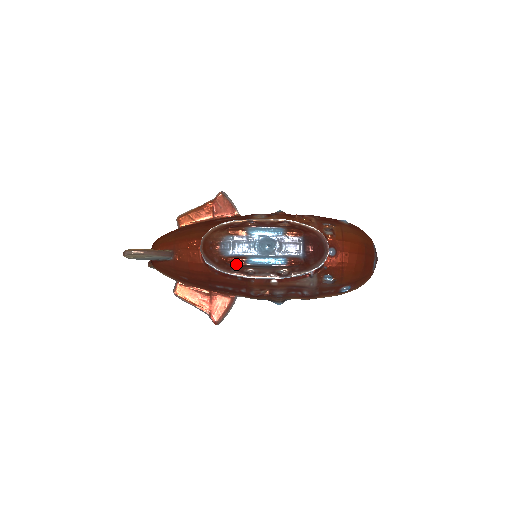
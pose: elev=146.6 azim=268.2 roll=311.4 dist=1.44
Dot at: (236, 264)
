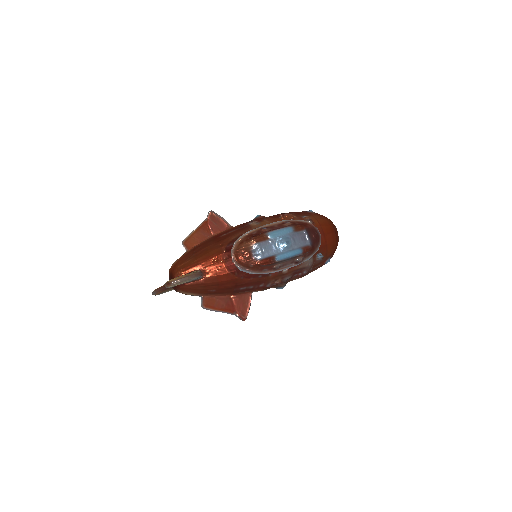
Dot at: (268, 264)
